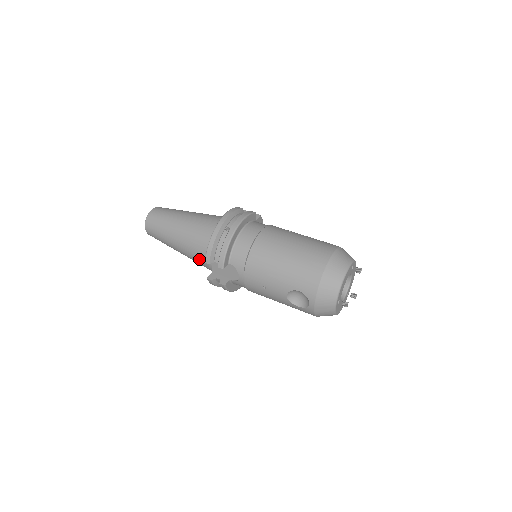
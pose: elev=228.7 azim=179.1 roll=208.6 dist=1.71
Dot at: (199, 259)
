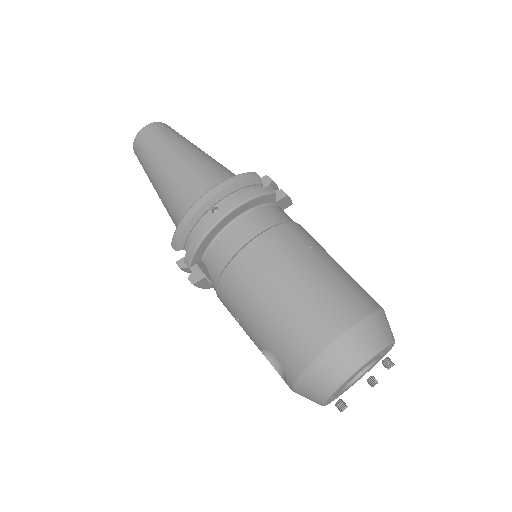
Dot at: occluded
